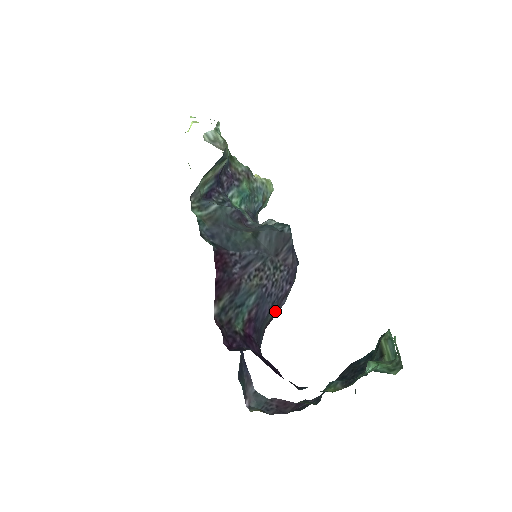
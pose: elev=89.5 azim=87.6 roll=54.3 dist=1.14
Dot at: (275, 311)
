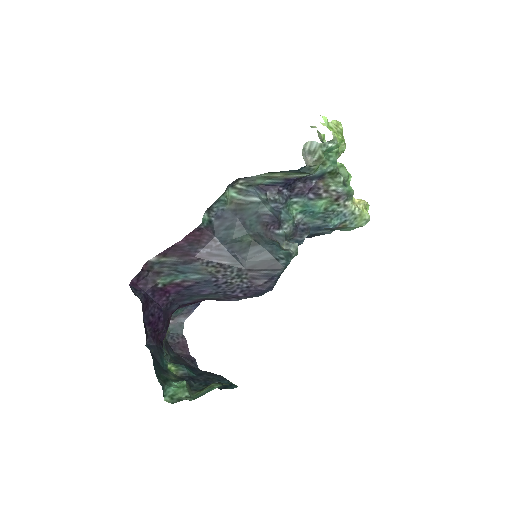
Dot at: (221, 298)
